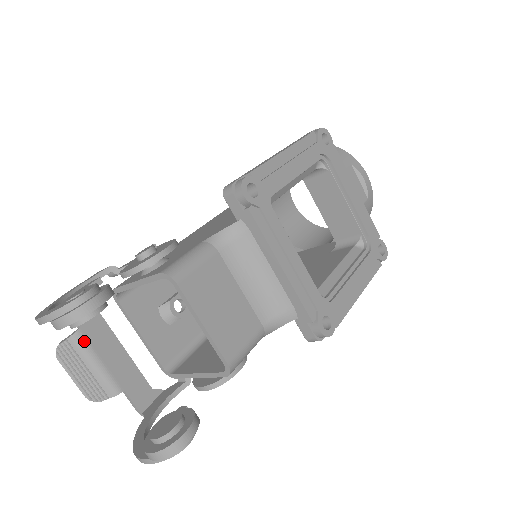
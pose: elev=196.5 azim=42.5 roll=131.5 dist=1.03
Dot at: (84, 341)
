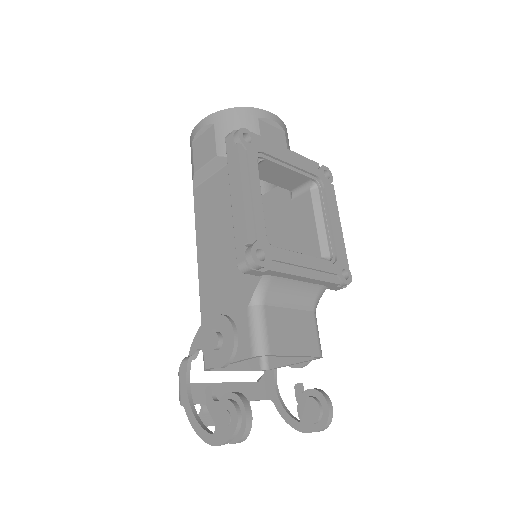
Dot at: occluded
